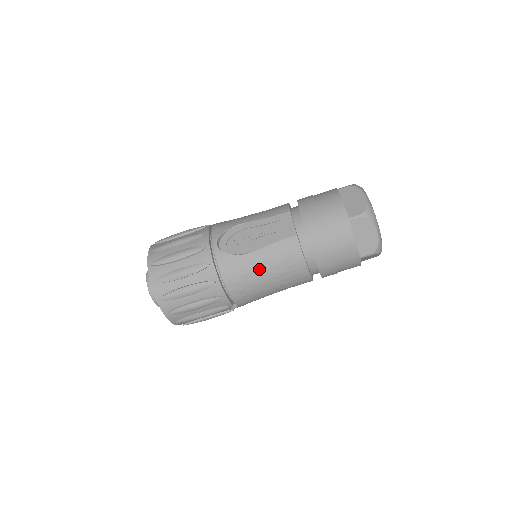
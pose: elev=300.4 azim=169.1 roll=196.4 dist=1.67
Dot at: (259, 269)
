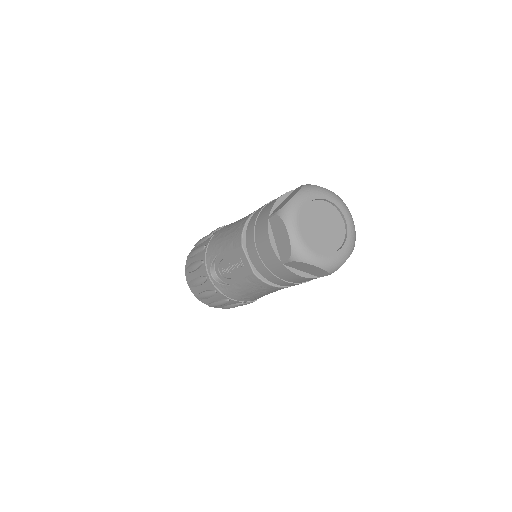
Dot at: (248, 292)
